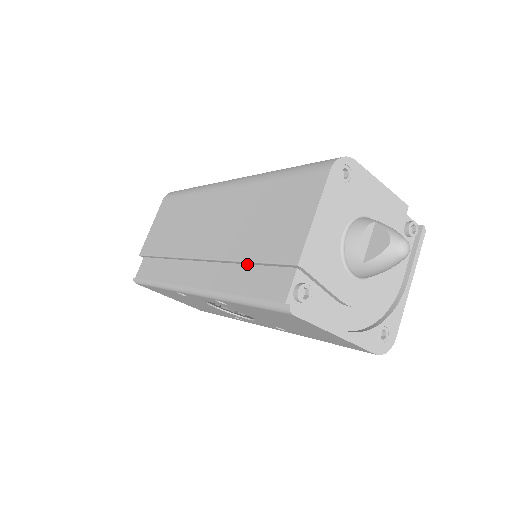
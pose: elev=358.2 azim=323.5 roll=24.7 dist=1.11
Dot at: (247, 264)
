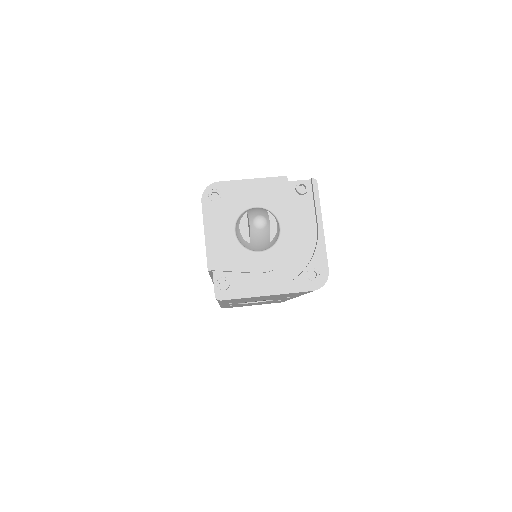
Dot at: occluded
